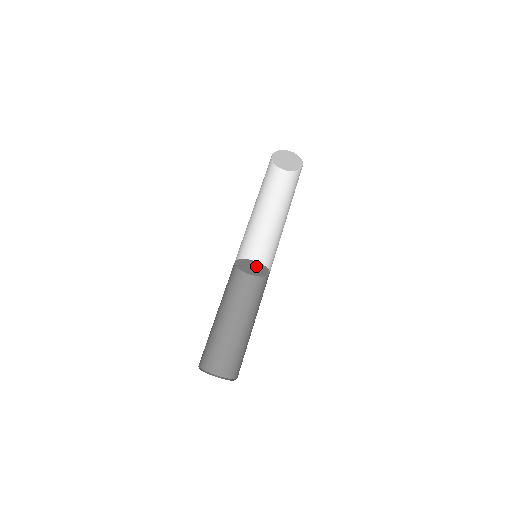
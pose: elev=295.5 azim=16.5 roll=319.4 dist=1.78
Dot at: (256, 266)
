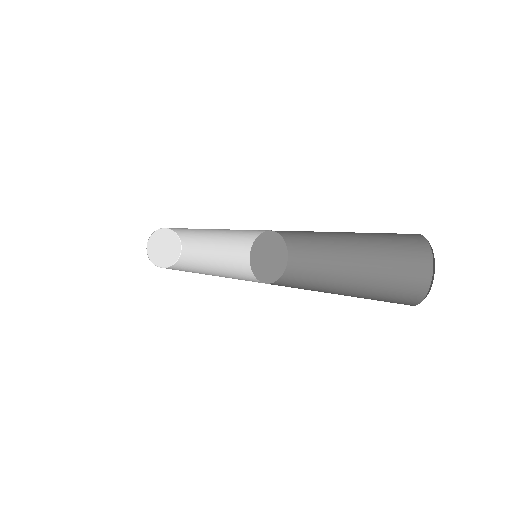
Dot at: (268, 246)
